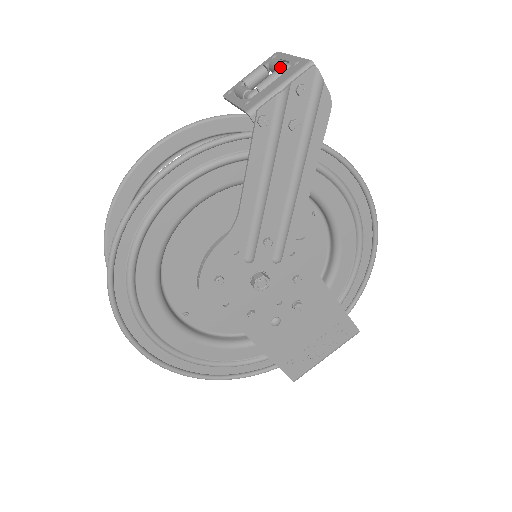
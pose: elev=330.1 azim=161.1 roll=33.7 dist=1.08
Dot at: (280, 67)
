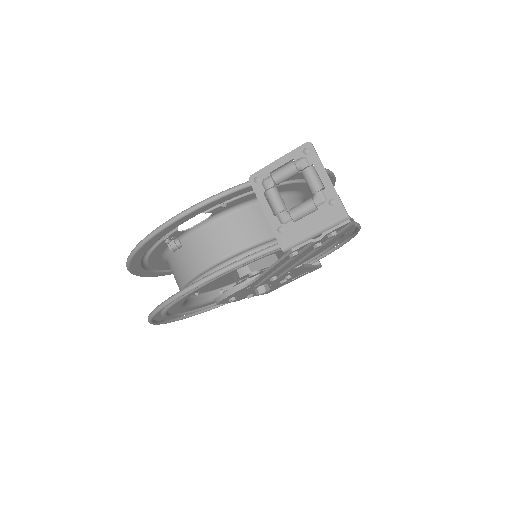
Dot at: (316, 198)
